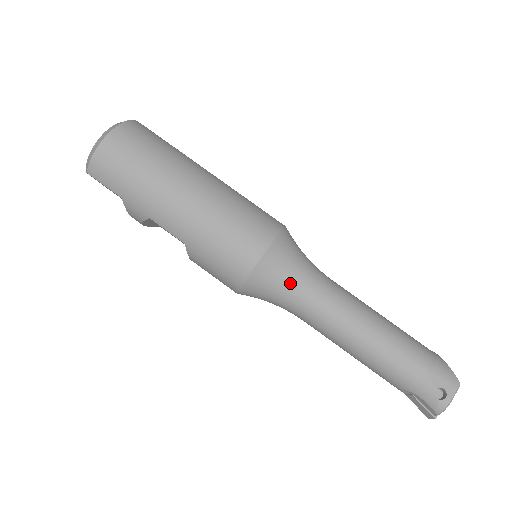
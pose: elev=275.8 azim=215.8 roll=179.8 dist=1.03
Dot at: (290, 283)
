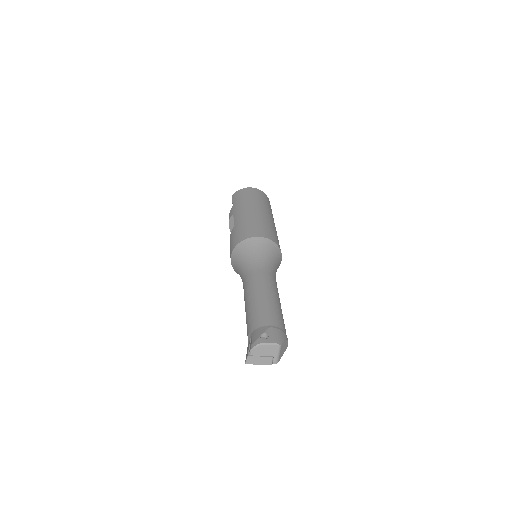
Dot at: (255, 256)
